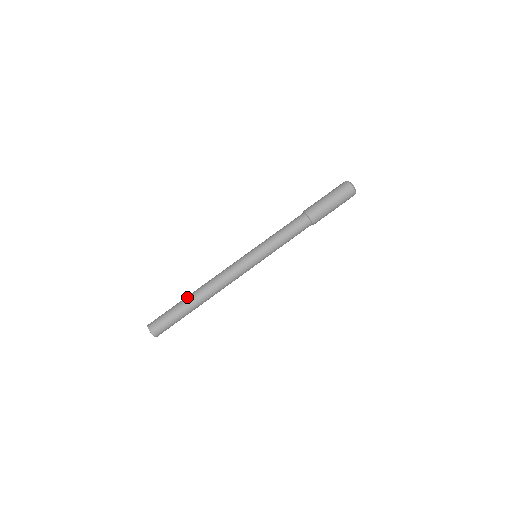
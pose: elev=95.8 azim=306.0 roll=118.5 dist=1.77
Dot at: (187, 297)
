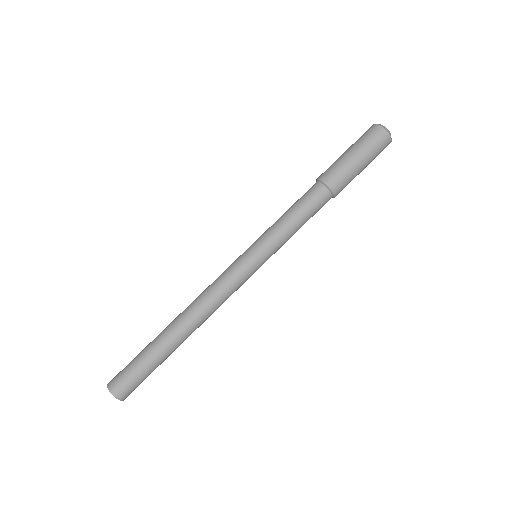
Dot at: (164, 338)
